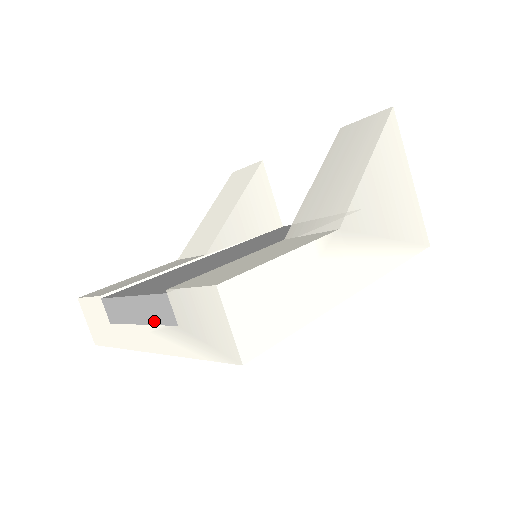
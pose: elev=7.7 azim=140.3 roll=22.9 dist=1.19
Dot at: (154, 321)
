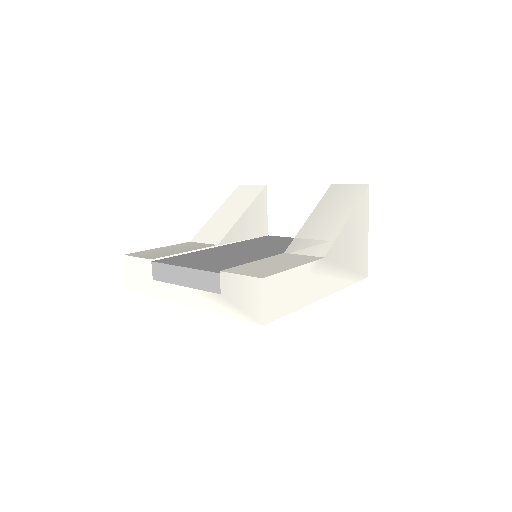
Dot at: (200, 287)
